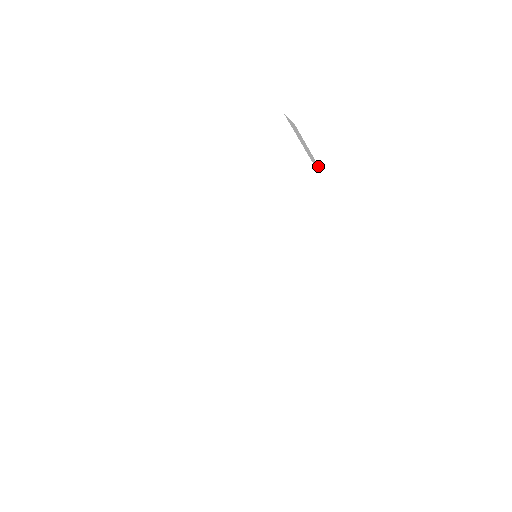
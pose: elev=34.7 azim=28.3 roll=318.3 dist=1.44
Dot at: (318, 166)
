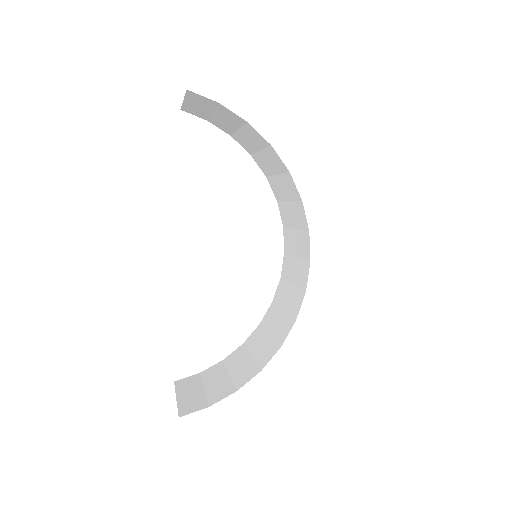
Dot at: (205, 118)
